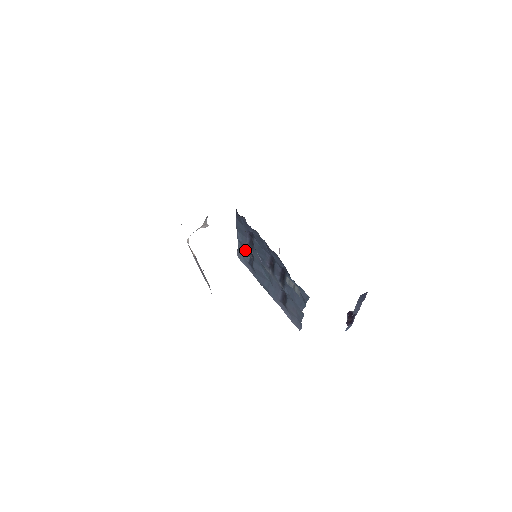
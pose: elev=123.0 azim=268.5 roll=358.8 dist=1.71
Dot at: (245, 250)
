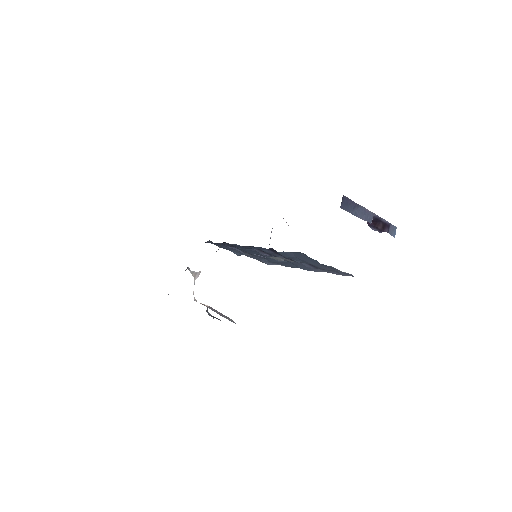
Dot at: occluded
